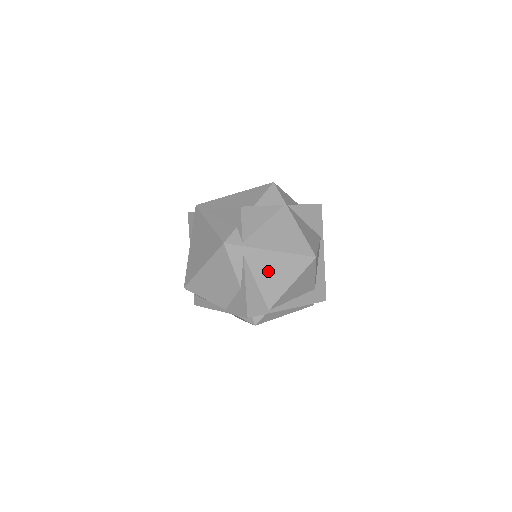
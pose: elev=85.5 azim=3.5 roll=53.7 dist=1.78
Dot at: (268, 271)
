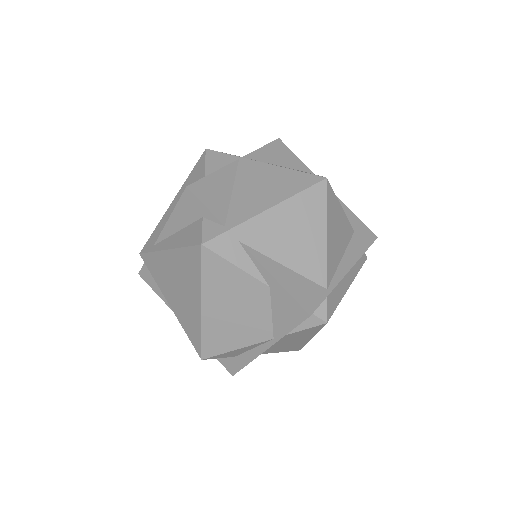
Dot at: (285, 239)
